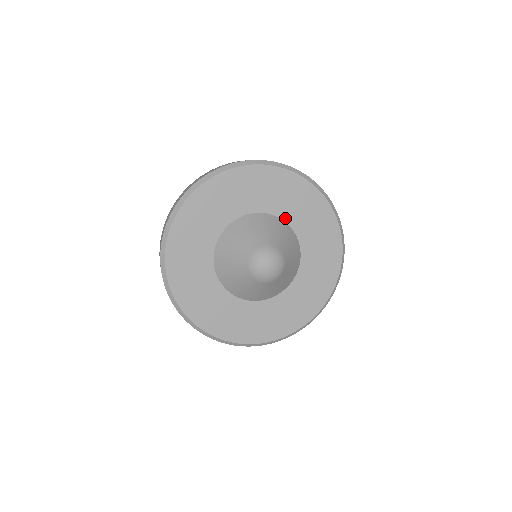
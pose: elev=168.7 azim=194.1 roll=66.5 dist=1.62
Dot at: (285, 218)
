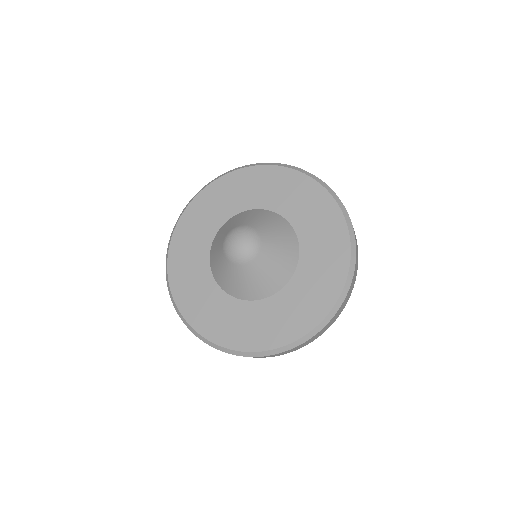
Dot at: (282, 213)
